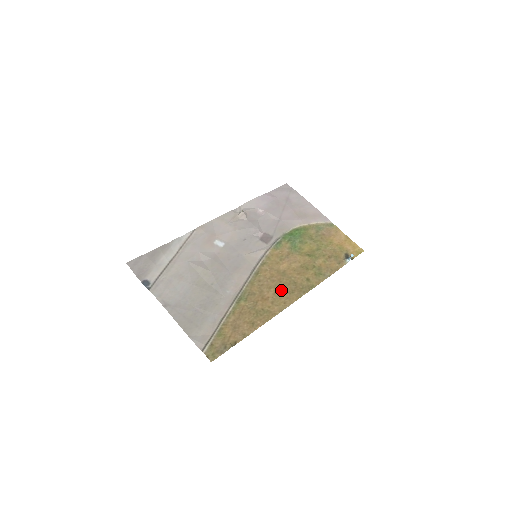
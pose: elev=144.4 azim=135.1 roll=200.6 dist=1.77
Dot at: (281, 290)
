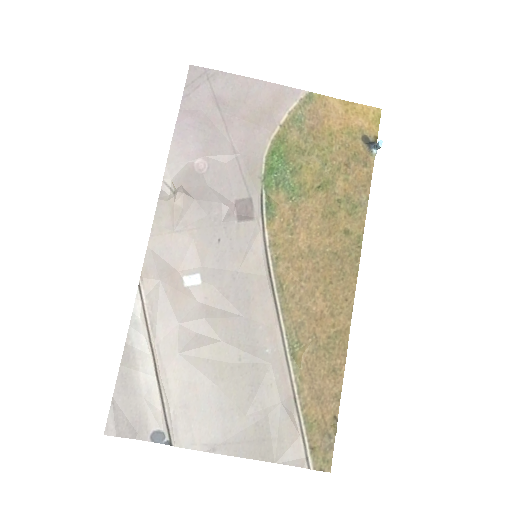
Dot at: (328, 284)
